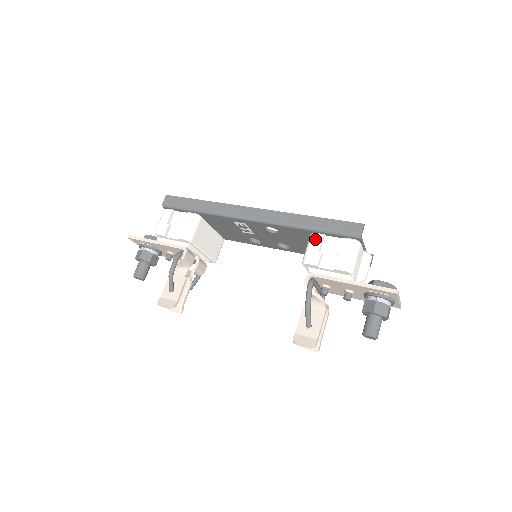
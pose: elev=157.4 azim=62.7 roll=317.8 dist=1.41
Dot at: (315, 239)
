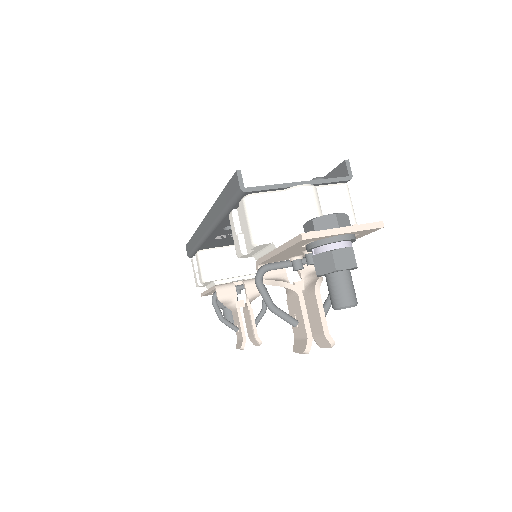
Dot at: (230, 222)
